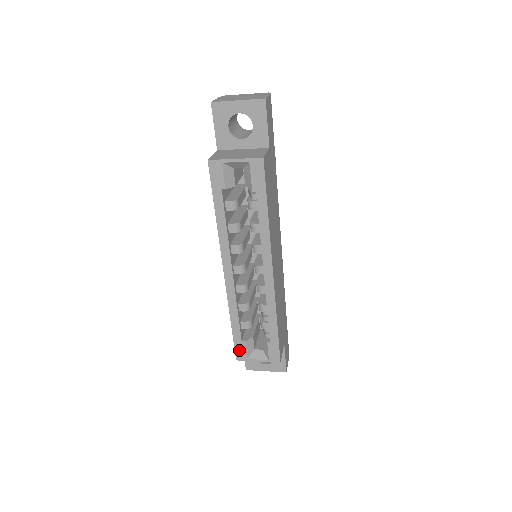
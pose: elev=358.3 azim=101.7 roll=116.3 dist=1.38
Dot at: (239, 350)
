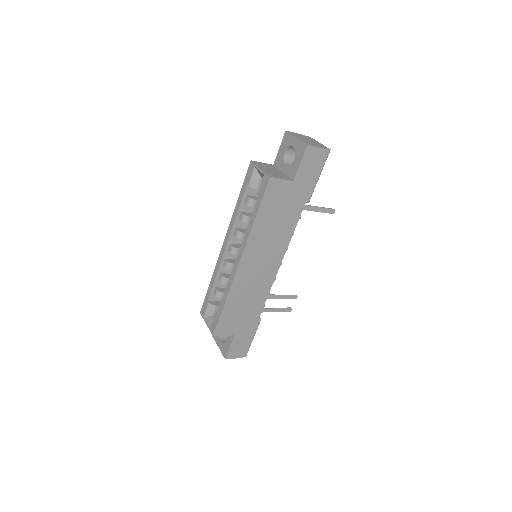
Dot at: (204, 307)
